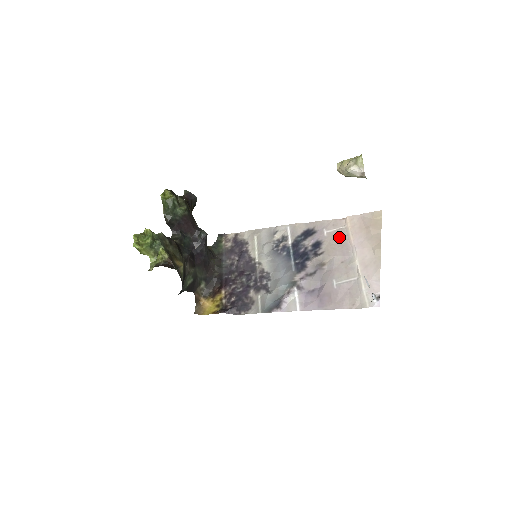
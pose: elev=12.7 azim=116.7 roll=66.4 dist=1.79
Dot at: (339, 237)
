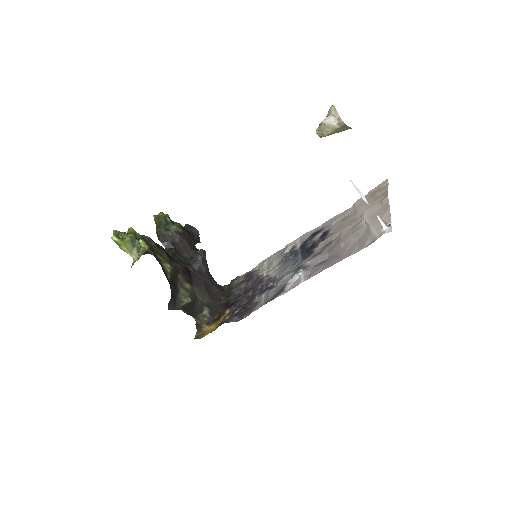
Dot at: (347, 218)
